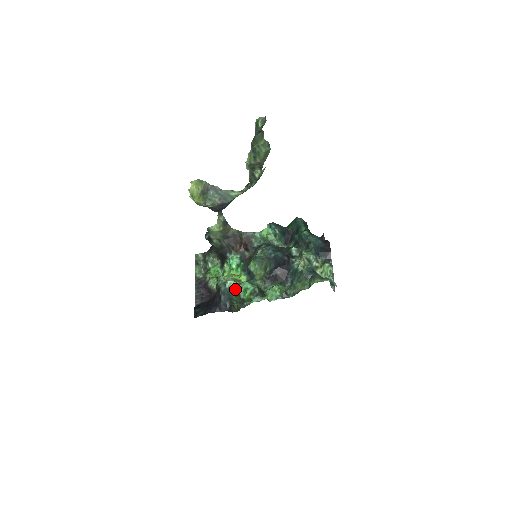
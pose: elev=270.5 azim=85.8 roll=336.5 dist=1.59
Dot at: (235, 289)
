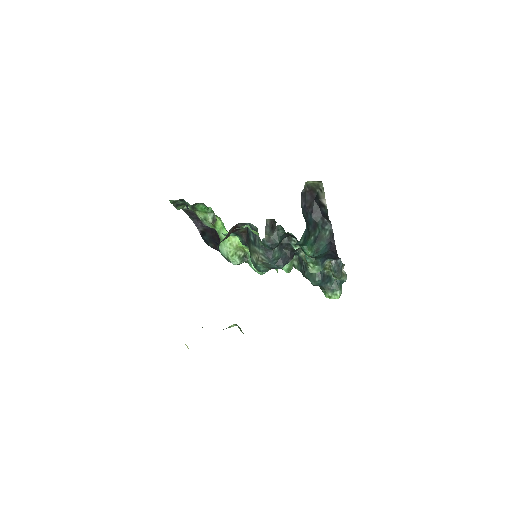
Dot at: occluded
